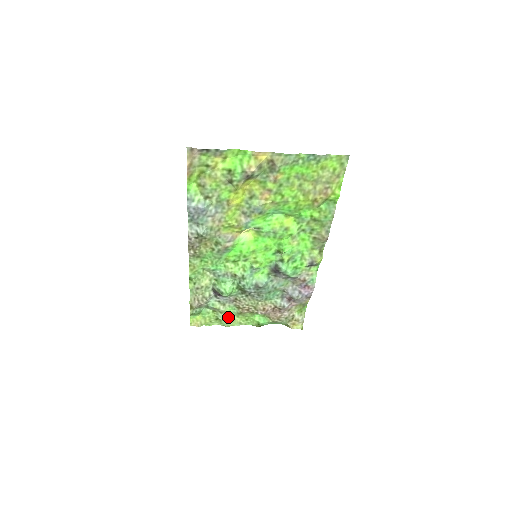
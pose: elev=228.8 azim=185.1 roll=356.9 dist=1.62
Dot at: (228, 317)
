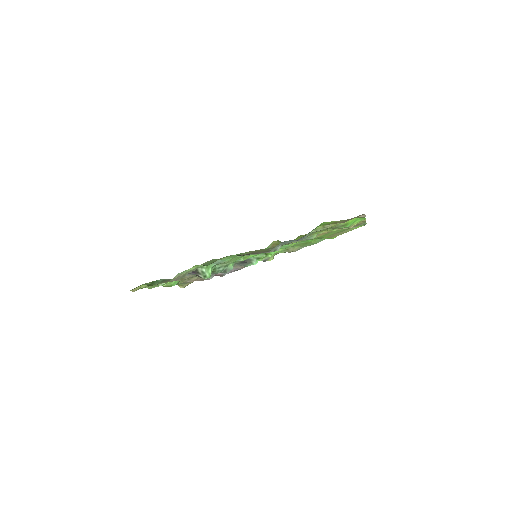
Dot at: occluded
